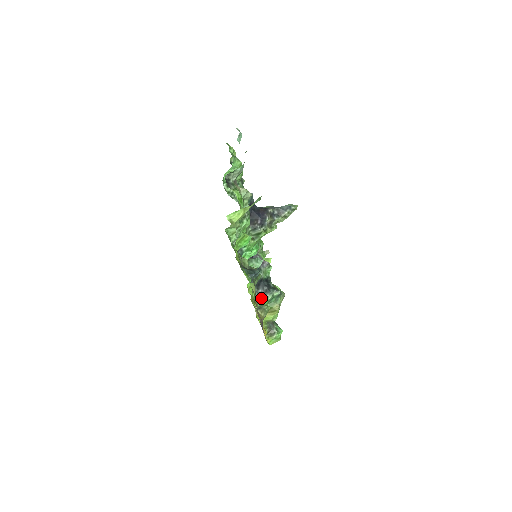
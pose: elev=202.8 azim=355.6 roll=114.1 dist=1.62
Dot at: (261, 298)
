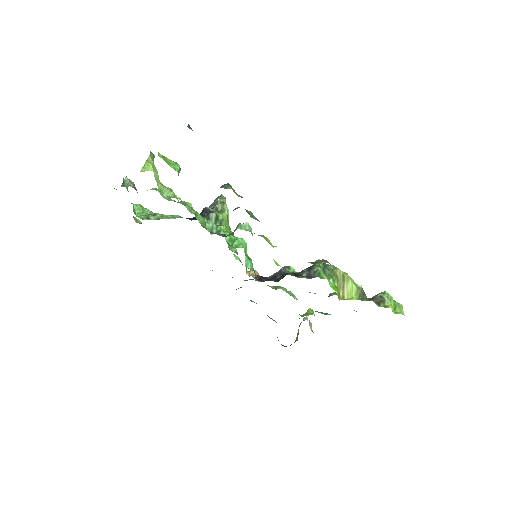
Dot at: (314, 277)
